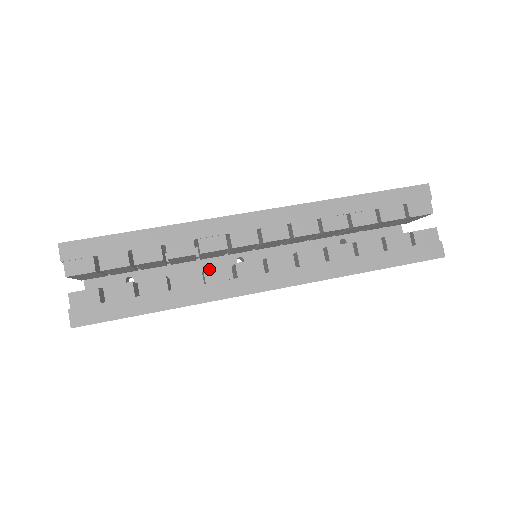
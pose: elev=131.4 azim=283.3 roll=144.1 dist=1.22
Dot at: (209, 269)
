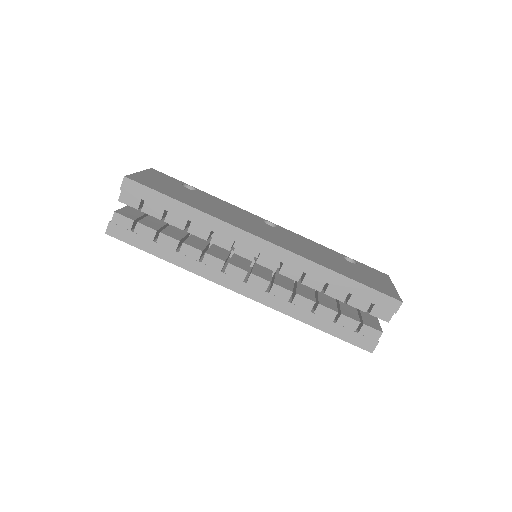
Dot at: (209, 255)
